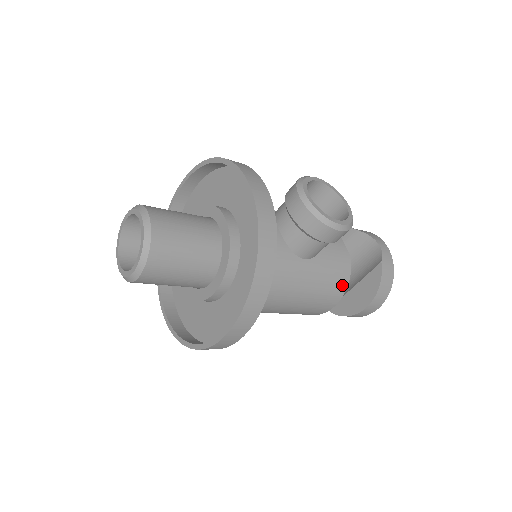
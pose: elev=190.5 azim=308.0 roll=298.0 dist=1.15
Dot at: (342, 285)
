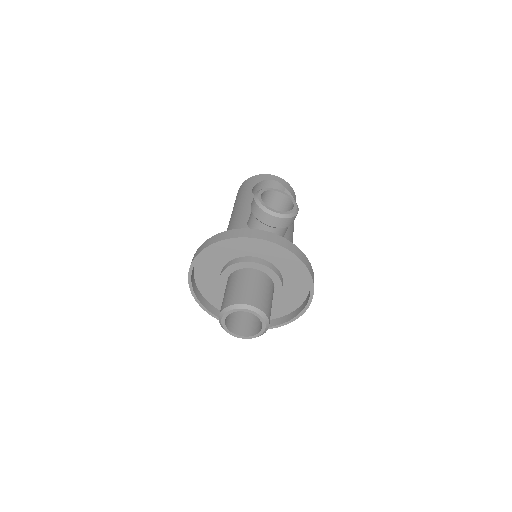
Dot at: (293, 222)
